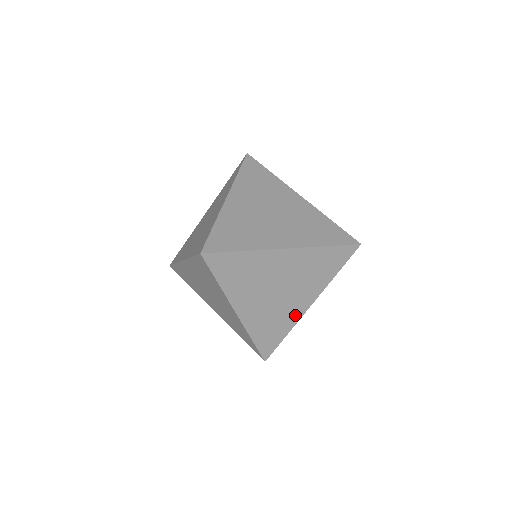
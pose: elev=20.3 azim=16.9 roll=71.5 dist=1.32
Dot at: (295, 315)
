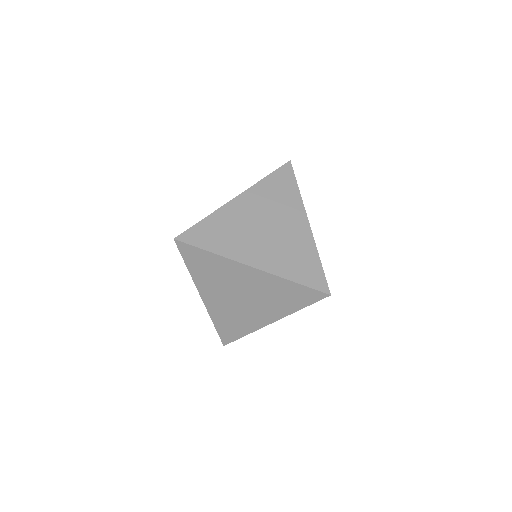
Dot at: (305, 238)
